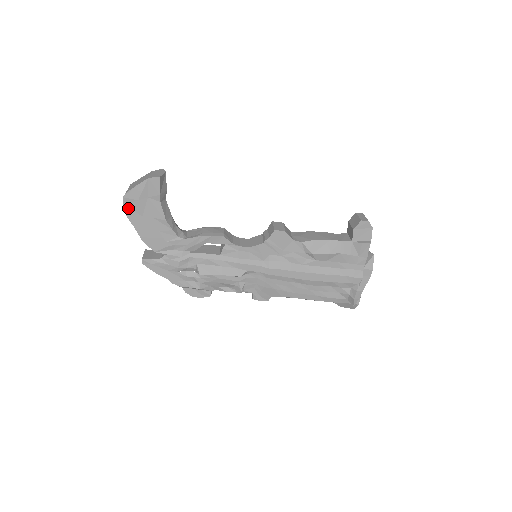
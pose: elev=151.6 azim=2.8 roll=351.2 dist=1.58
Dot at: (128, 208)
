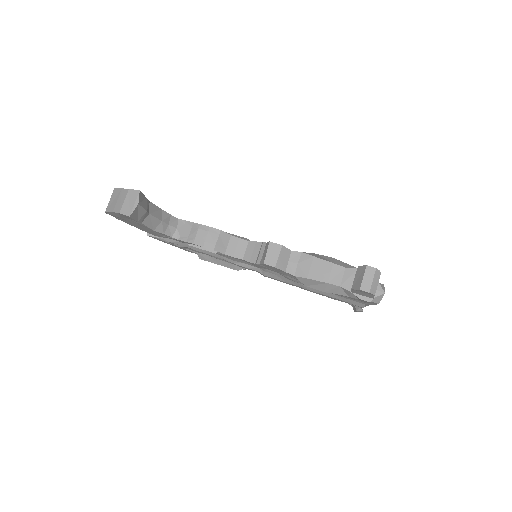
Dot at: (114, 216)
